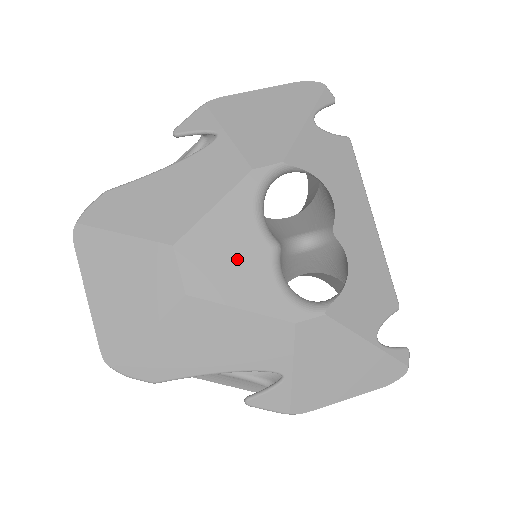
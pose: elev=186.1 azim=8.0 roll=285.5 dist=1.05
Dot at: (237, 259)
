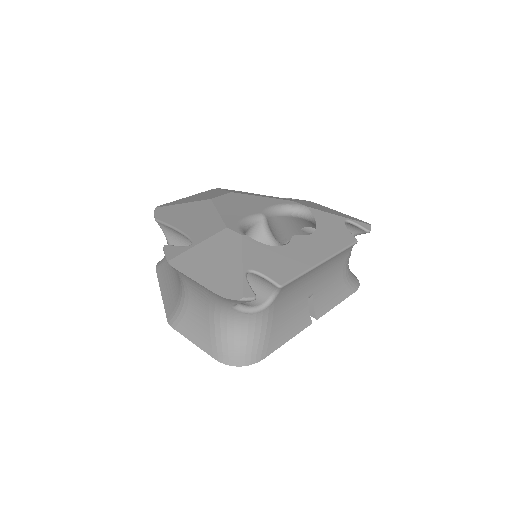
Dot at: (243, 206)
